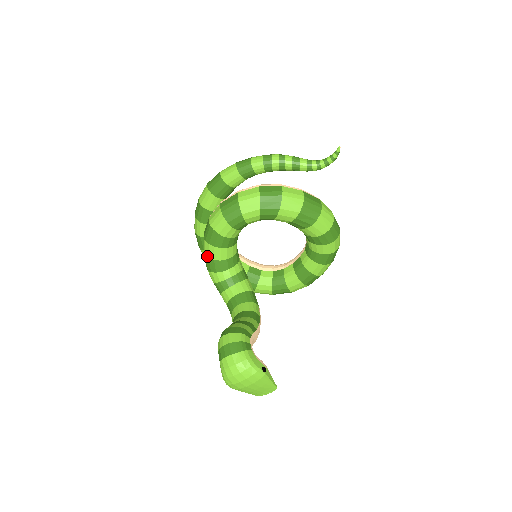
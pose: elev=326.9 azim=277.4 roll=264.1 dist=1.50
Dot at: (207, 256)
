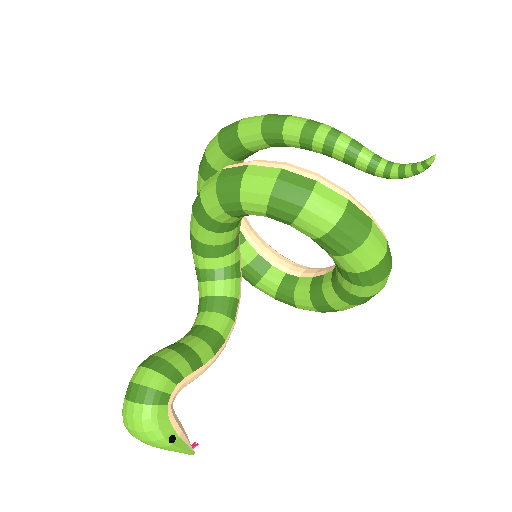
Dot at: (191, 230)
